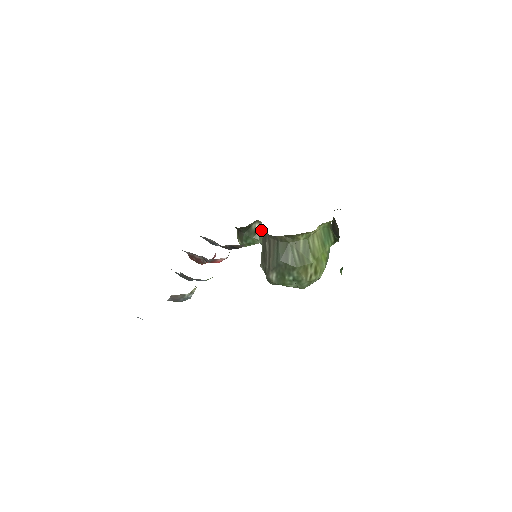
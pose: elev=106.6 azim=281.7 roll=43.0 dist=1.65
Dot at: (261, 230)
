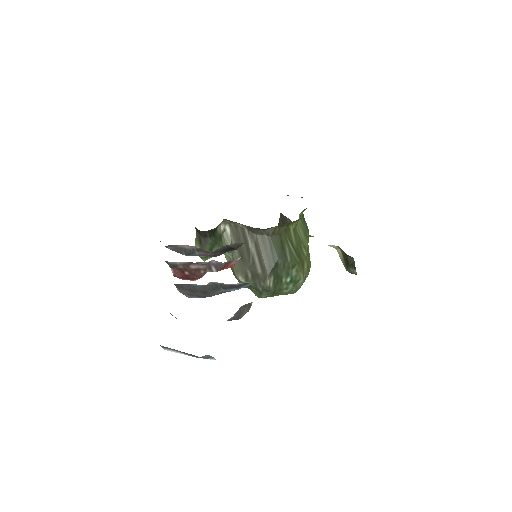
Dot at: (227, 233)
